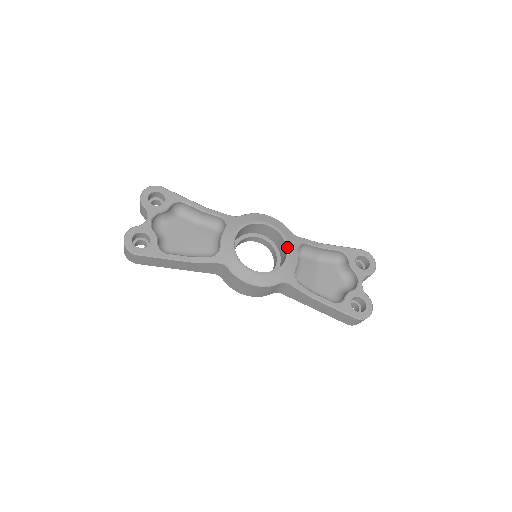
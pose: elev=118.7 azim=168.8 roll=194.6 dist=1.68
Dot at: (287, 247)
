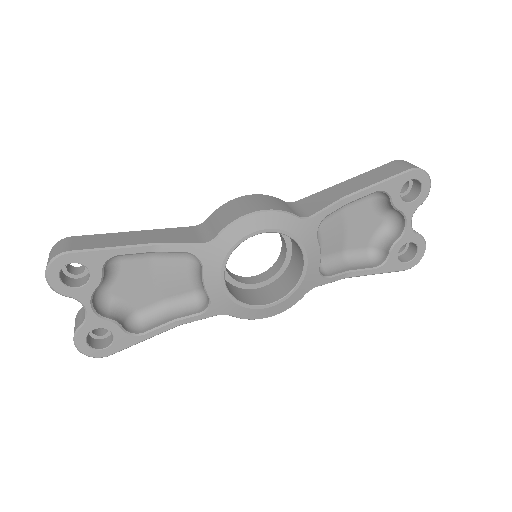
Dot at: (301, 249)
